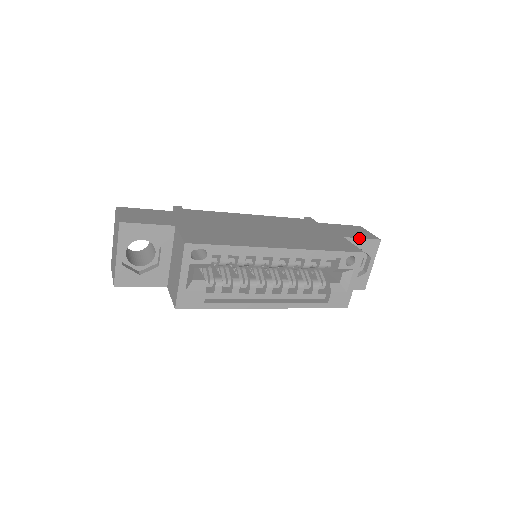
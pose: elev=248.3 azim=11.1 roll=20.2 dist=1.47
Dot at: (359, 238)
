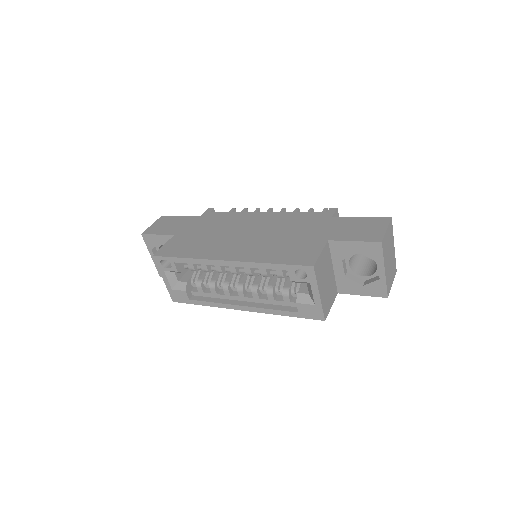
Dot at: (349, 241)
